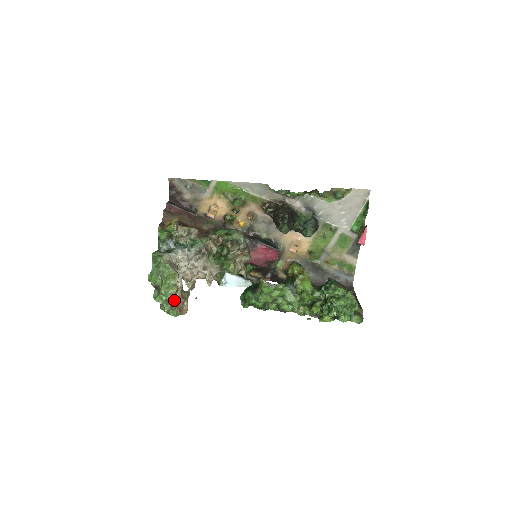
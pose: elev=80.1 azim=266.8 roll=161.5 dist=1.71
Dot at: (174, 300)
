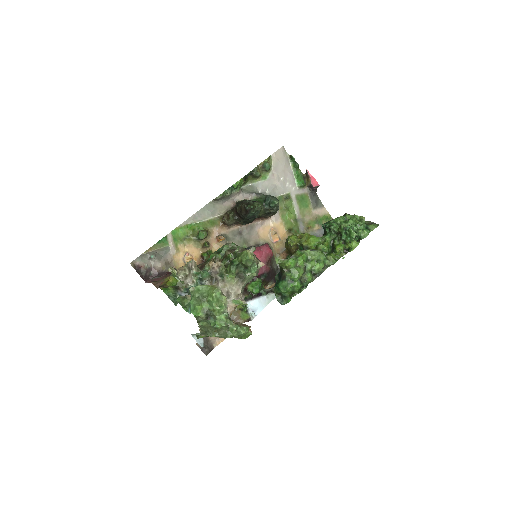
Dot at: occluded
